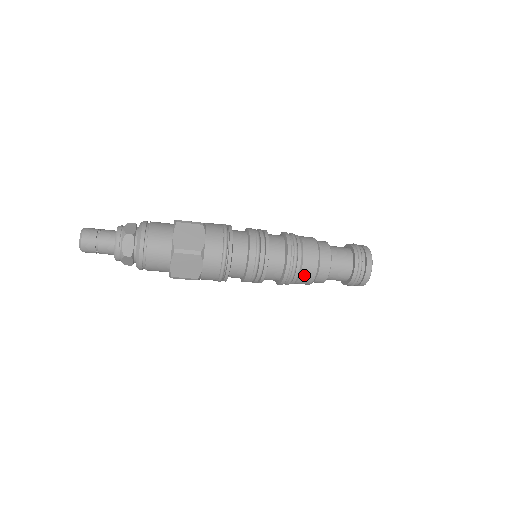
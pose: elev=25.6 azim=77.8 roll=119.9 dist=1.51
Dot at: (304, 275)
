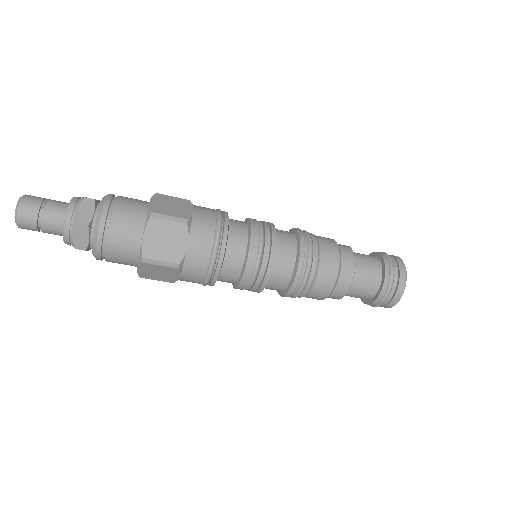
Dot at: (311, 296)
